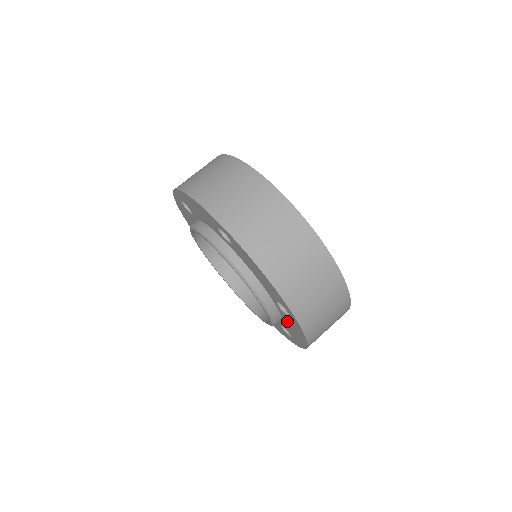
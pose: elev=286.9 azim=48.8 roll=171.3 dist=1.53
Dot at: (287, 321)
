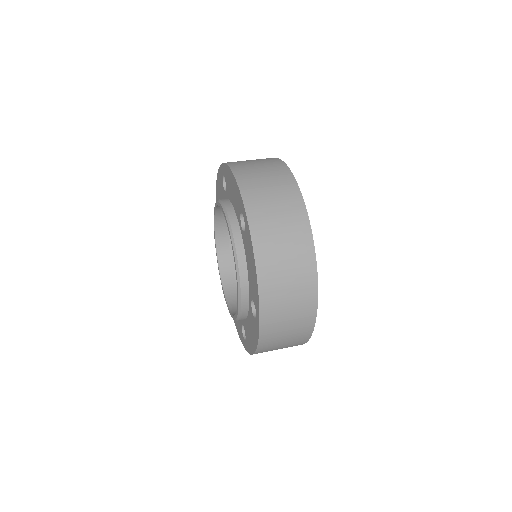
Dot at: (250, 322)
